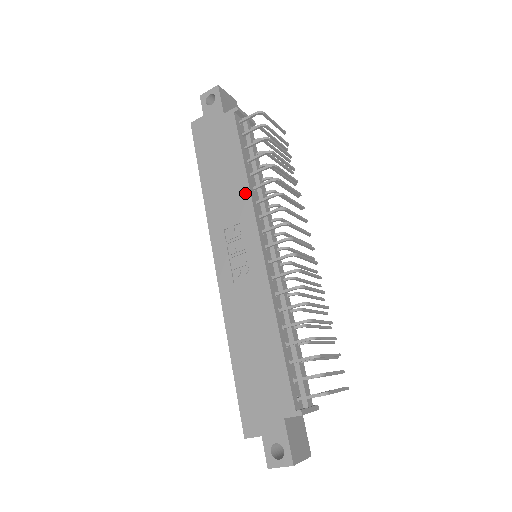
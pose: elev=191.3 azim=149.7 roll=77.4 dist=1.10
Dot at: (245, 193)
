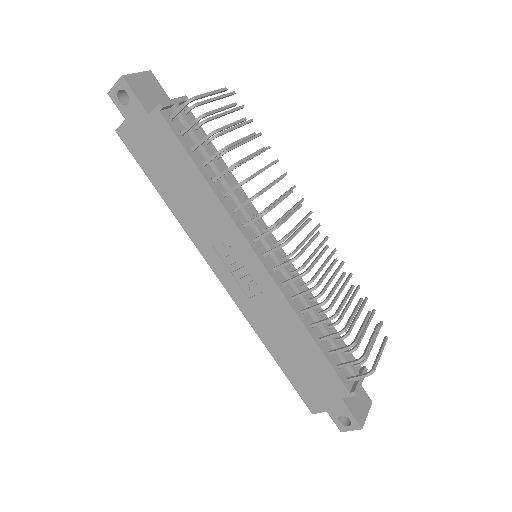
Dot at: (218, 207)
